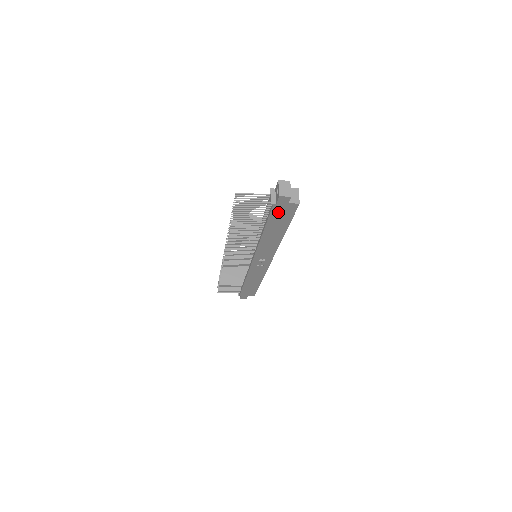
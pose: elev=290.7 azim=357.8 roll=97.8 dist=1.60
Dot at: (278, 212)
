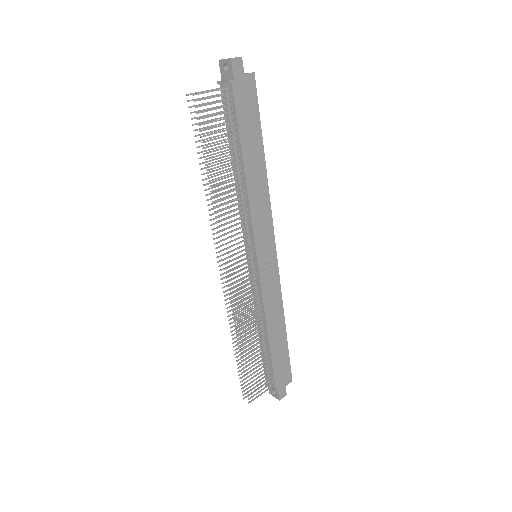
Dot at: (241, 101)
